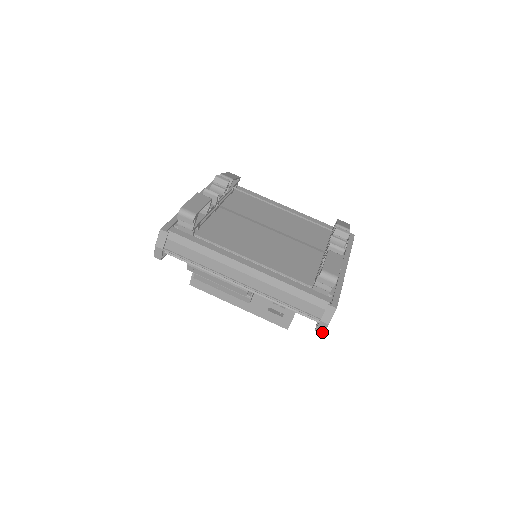
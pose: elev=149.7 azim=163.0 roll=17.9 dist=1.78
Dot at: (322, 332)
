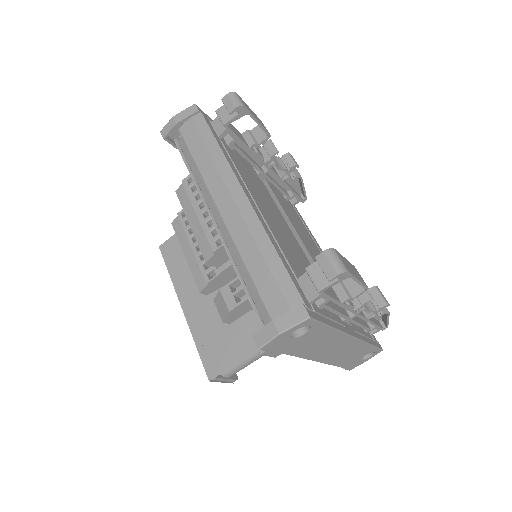
Dot at: (260, 345)
